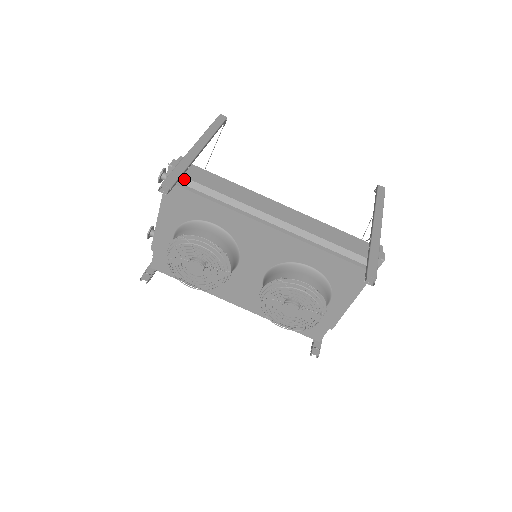
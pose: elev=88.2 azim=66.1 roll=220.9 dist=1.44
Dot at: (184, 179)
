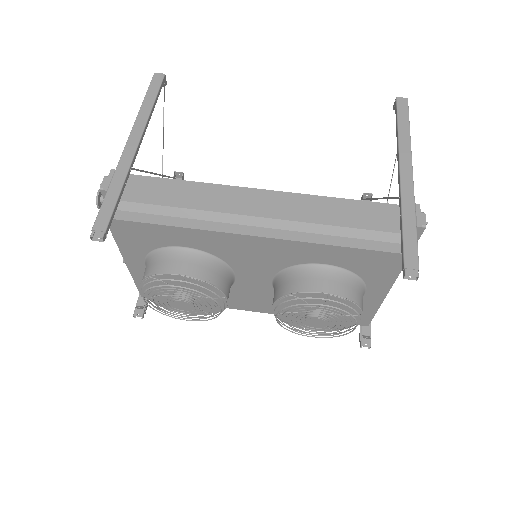
Dot at: (124, 204)
